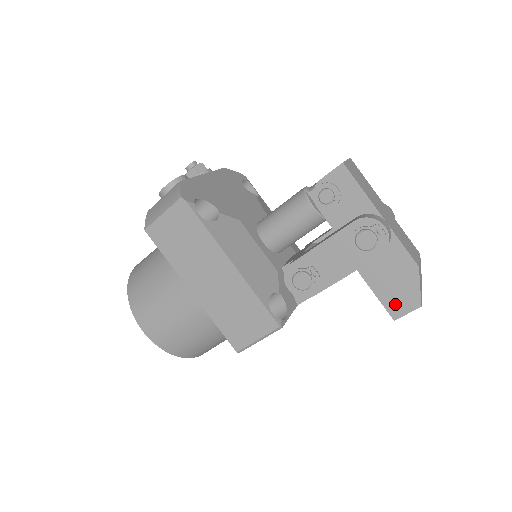
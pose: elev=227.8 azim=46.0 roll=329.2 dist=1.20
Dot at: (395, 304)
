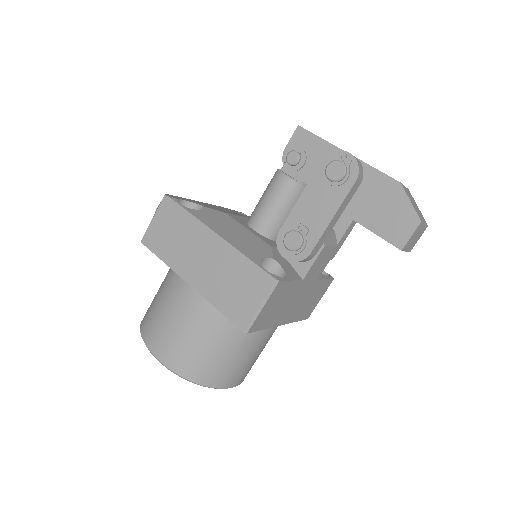
Dot at: (395, 232)
